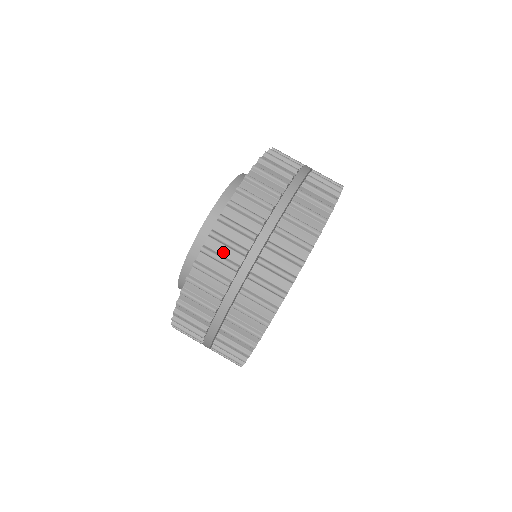
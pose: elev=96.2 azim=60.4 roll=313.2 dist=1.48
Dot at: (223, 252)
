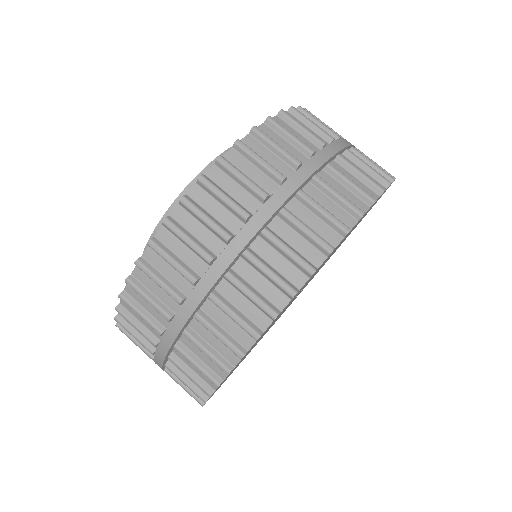
Dot at: (140, 319)
